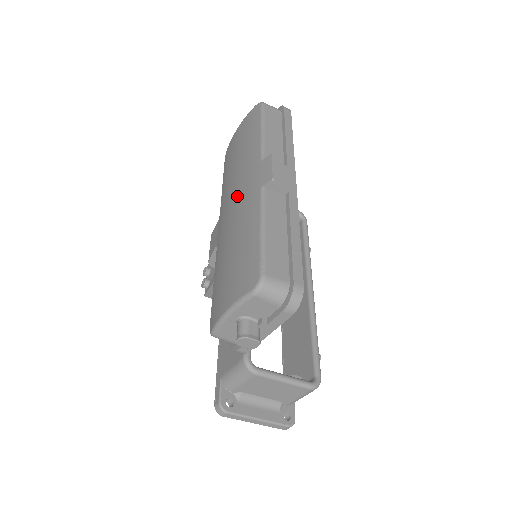
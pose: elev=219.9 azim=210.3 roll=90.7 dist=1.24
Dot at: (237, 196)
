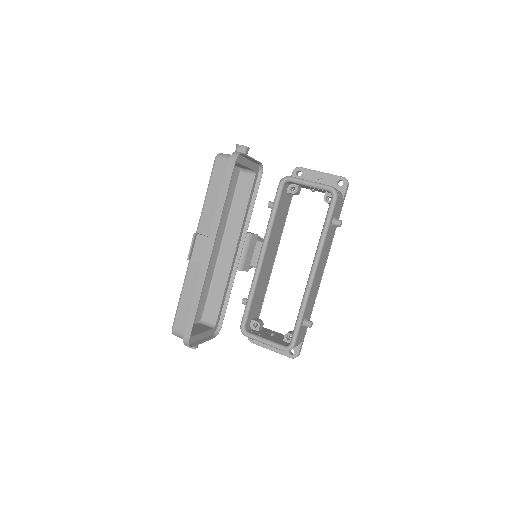
Dot at: occluded
